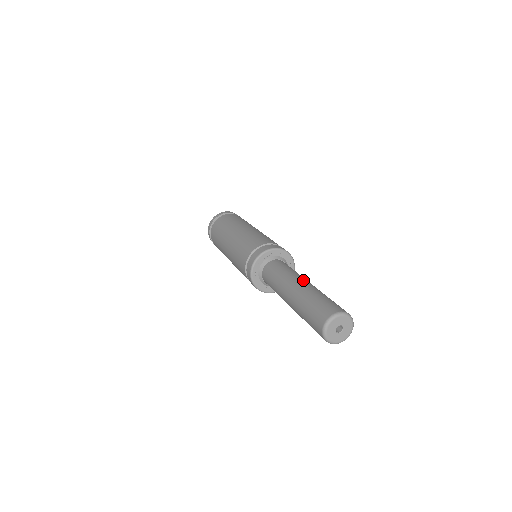
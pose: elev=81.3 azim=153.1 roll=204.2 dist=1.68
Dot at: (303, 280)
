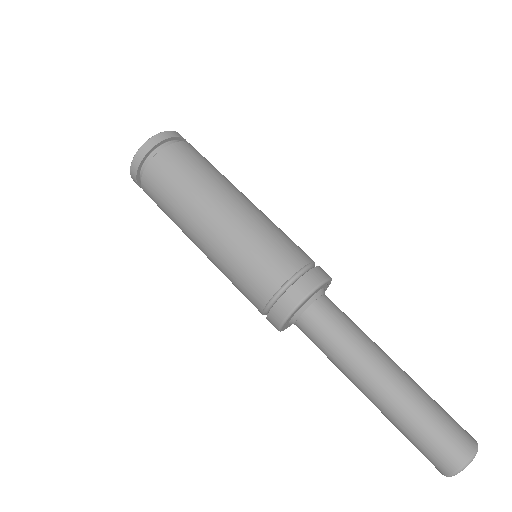
Dot at: (385, 367)
